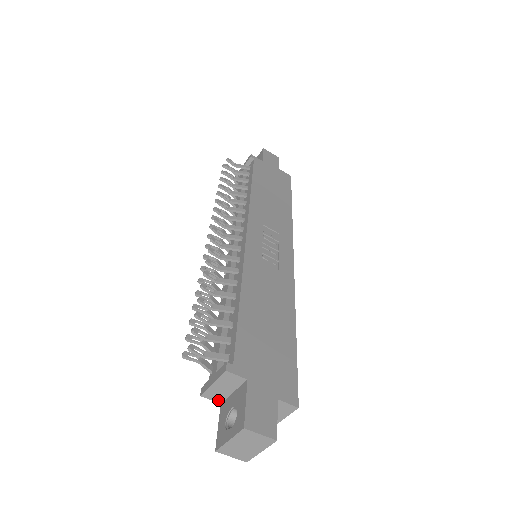
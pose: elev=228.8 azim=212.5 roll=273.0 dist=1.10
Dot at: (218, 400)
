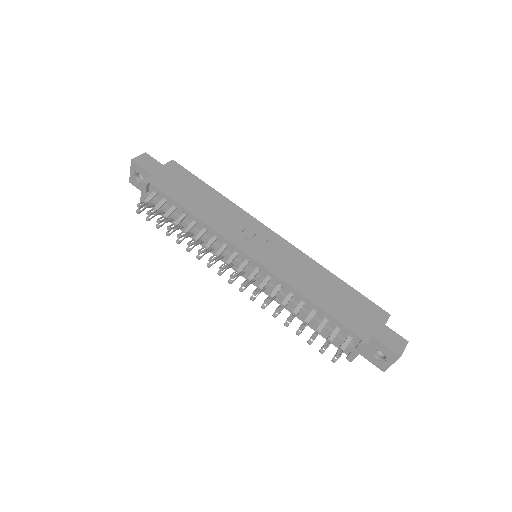
Dot at: occluded
